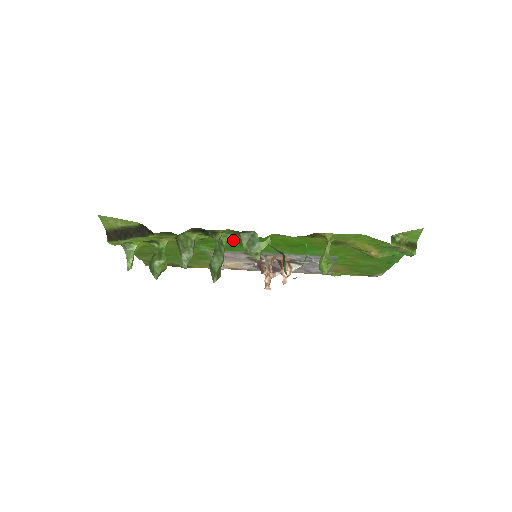
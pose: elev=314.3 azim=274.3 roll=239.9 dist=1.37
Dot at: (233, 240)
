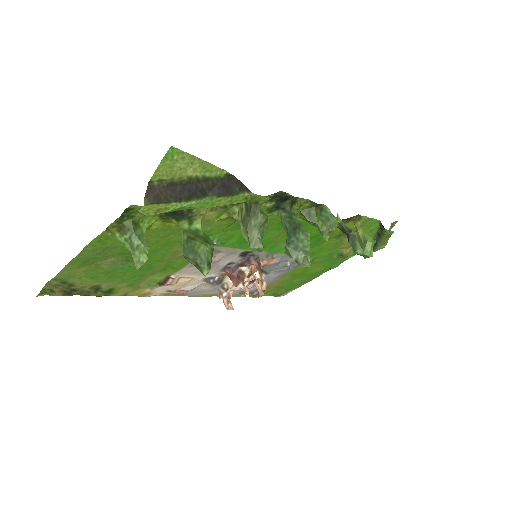
Dot at: (274, 224)
